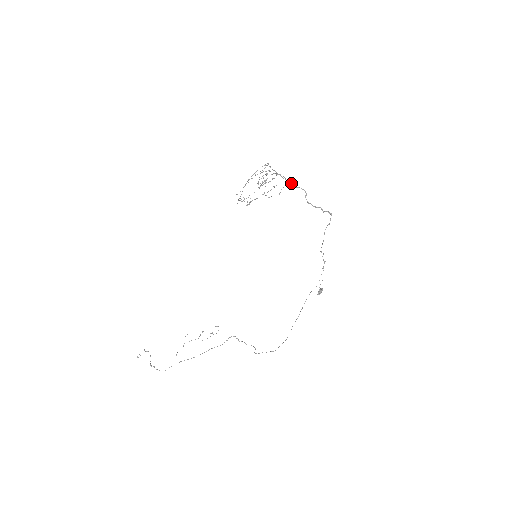
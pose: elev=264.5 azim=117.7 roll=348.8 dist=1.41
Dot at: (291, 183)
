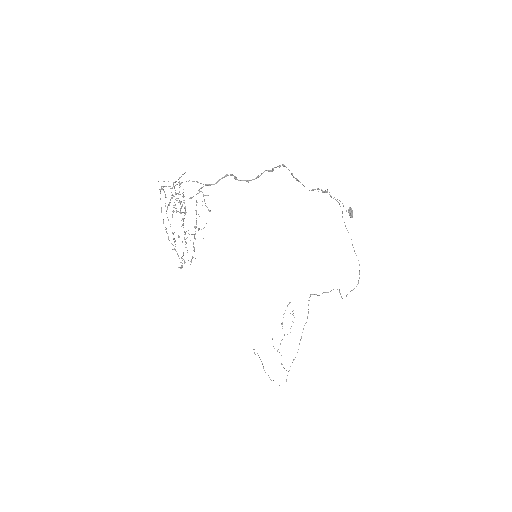
Dot at: (206, 185)
